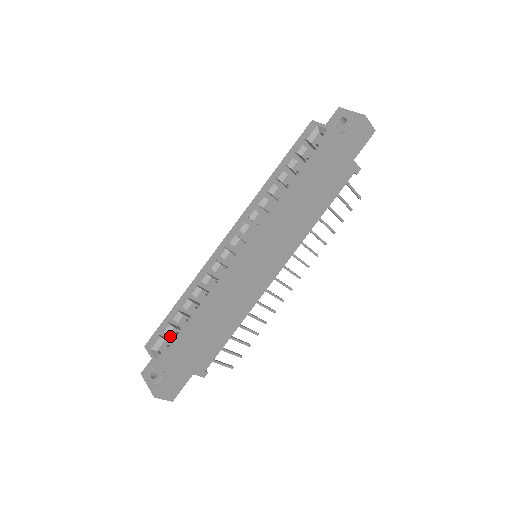
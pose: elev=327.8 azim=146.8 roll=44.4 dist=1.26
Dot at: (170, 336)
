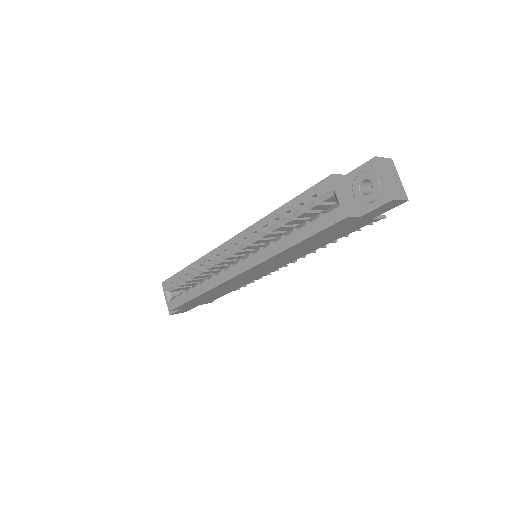
Dot at: occluded
